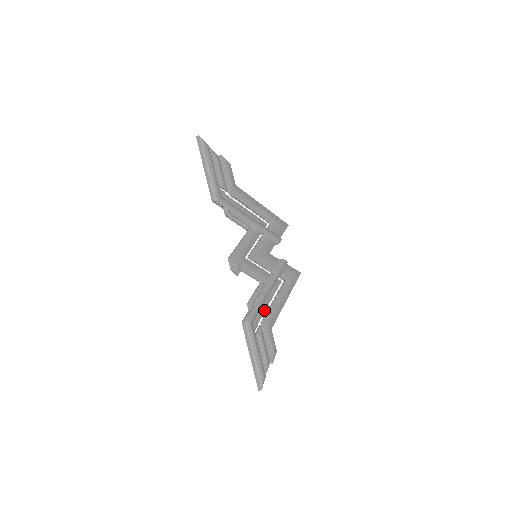
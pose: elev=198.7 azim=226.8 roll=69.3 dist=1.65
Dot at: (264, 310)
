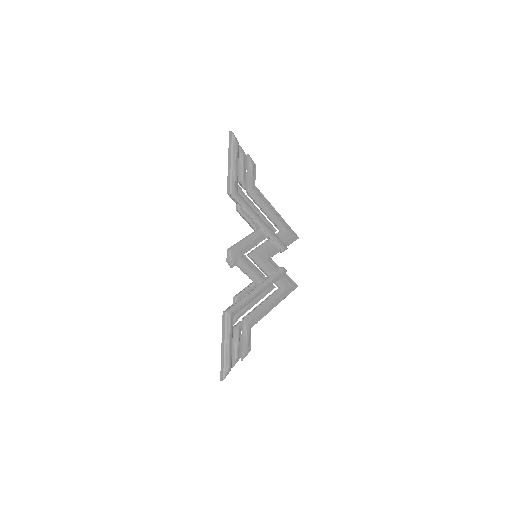
Dot at: (249, 308)
